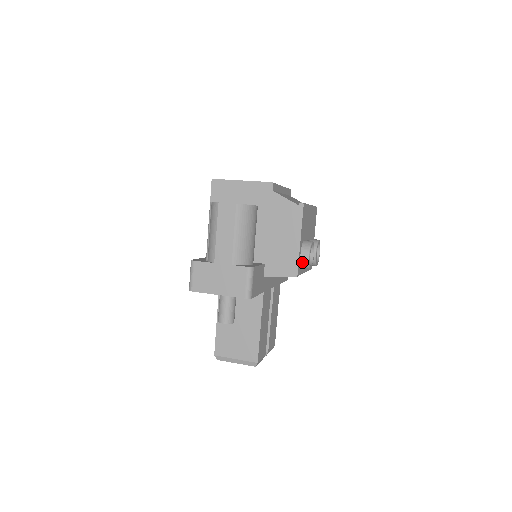
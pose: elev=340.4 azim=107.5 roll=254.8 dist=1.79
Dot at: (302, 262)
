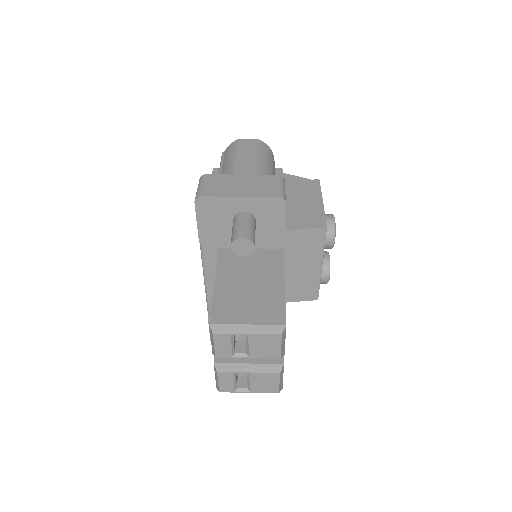
Dot at: (327, 224)
